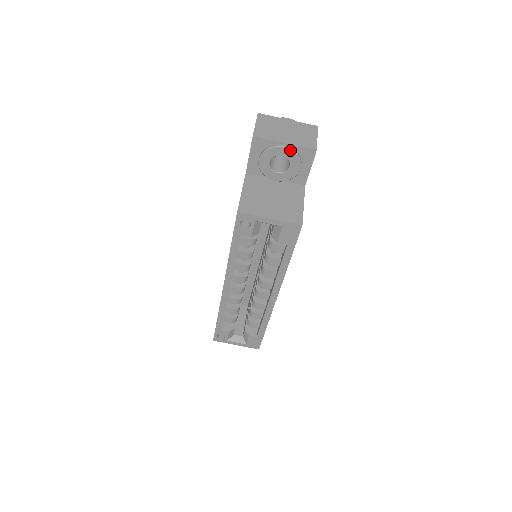
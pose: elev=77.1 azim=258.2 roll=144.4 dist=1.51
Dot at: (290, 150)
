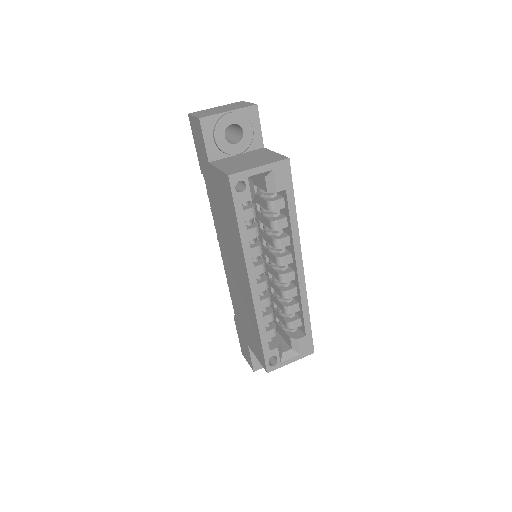
Dot at: (236, 114)
